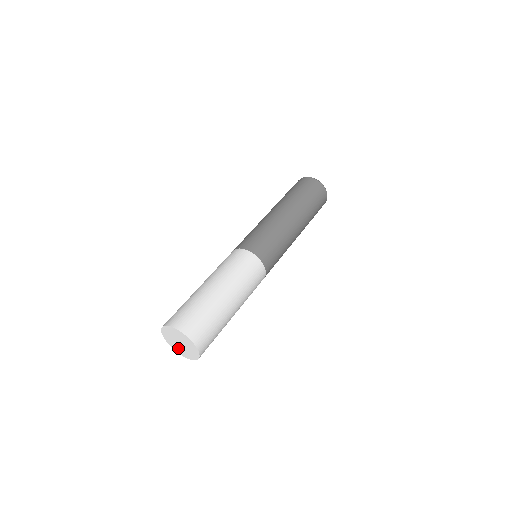
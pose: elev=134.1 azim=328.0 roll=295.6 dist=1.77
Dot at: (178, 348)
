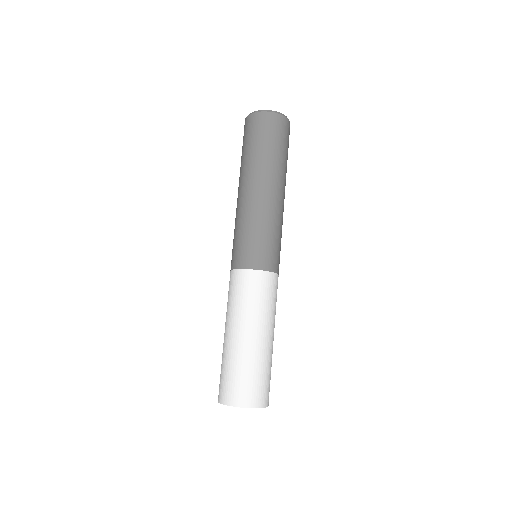
Dot at: occluded
